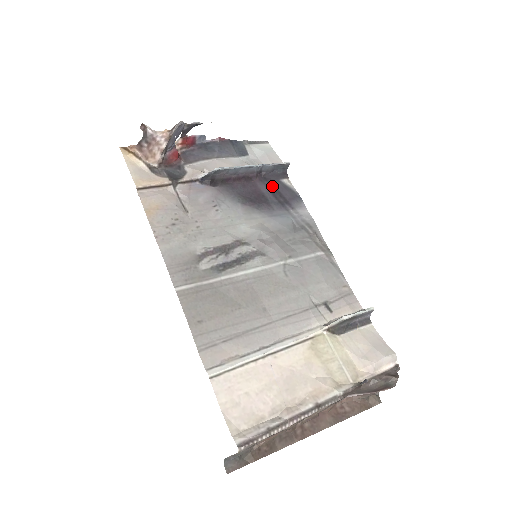
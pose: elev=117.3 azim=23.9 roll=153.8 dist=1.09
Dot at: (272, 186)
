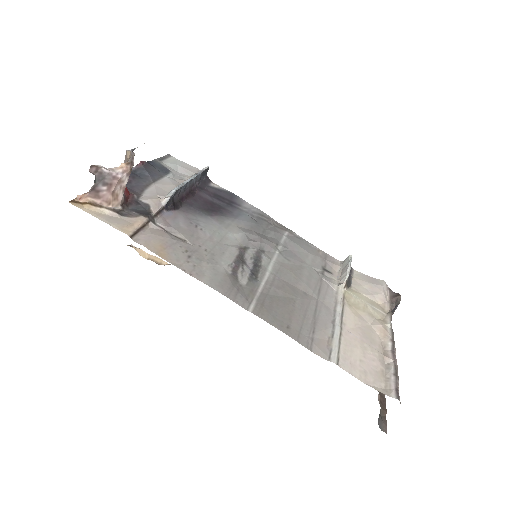
Dot at: (210, 193)
